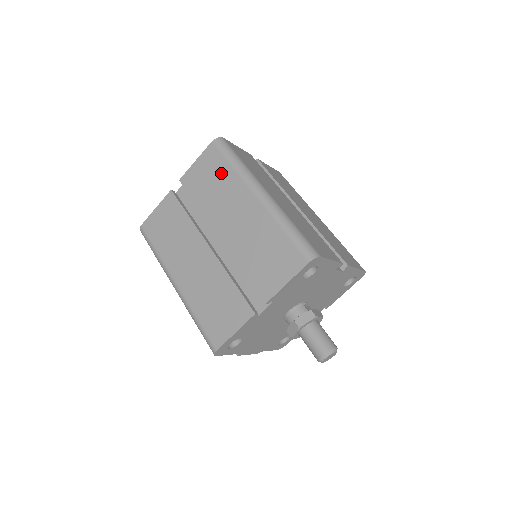
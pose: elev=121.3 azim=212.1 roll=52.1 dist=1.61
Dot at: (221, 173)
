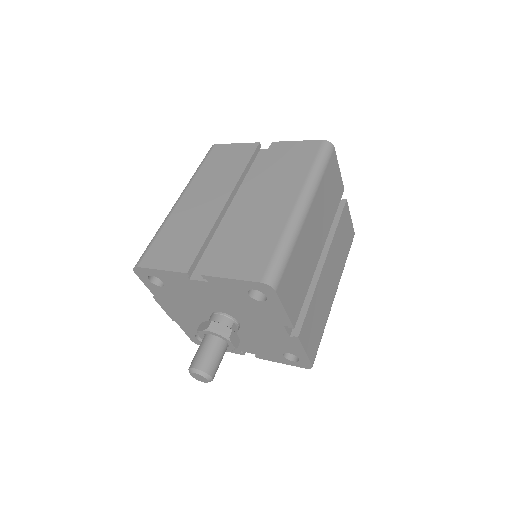
Dot at: (299, 164)
